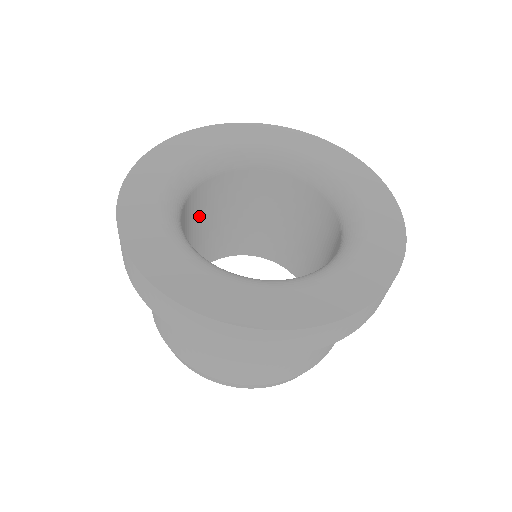
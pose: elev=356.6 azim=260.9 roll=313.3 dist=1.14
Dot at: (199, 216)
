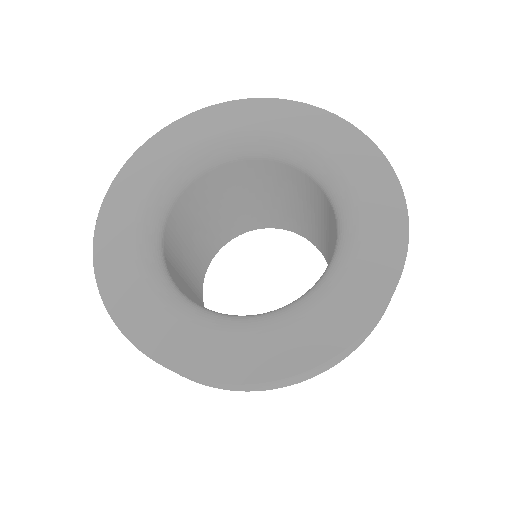
Dot at: (209, 202)
